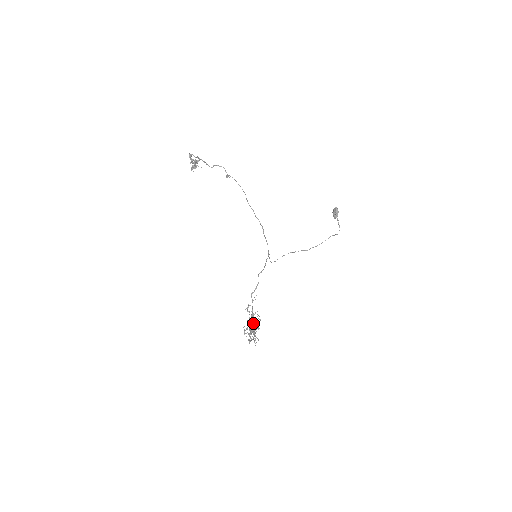
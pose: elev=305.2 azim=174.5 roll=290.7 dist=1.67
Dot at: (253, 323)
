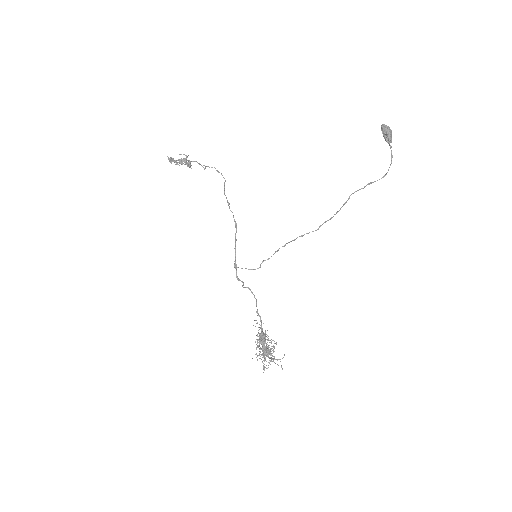
Dot at: (261, 344)
